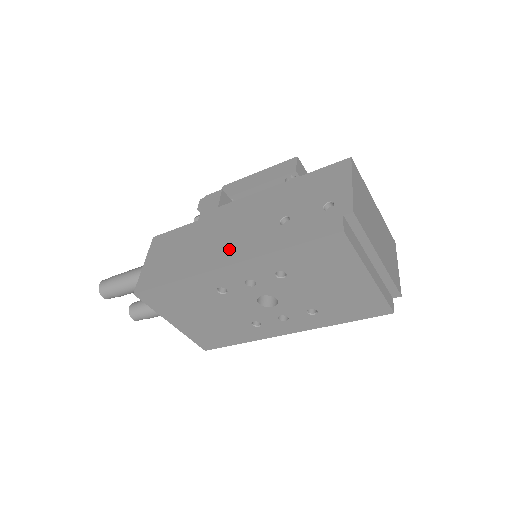
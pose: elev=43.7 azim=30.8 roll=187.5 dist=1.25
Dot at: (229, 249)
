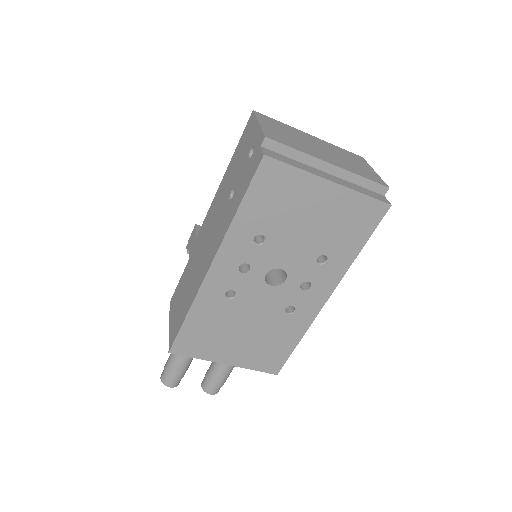
Dot at: (209, 253)
